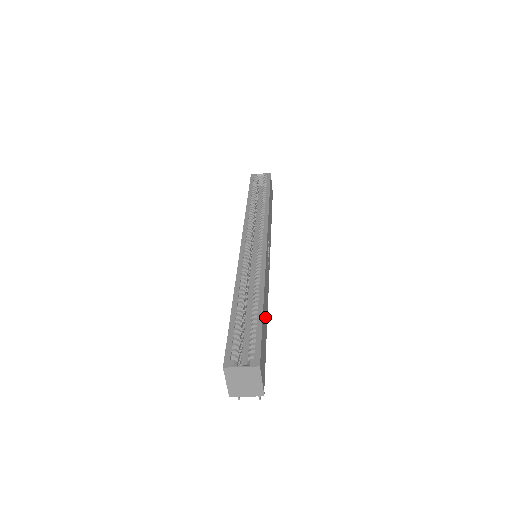
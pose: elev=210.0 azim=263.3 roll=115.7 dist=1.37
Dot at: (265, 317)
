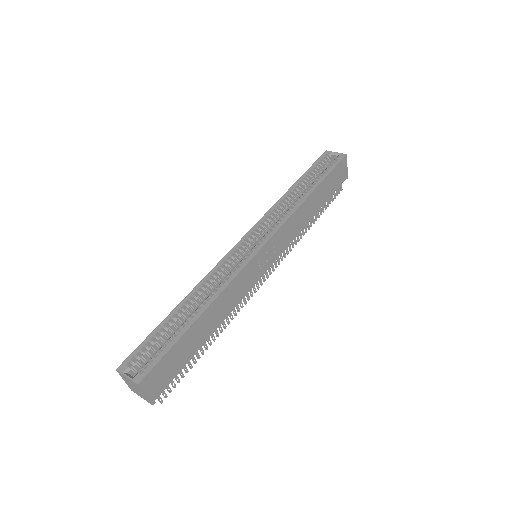
Dot at: (202, 331)
